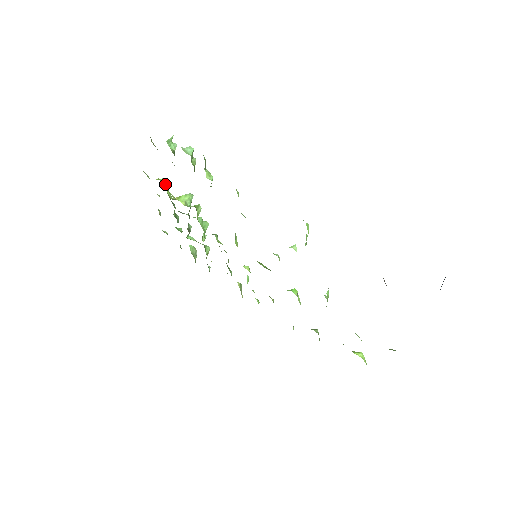
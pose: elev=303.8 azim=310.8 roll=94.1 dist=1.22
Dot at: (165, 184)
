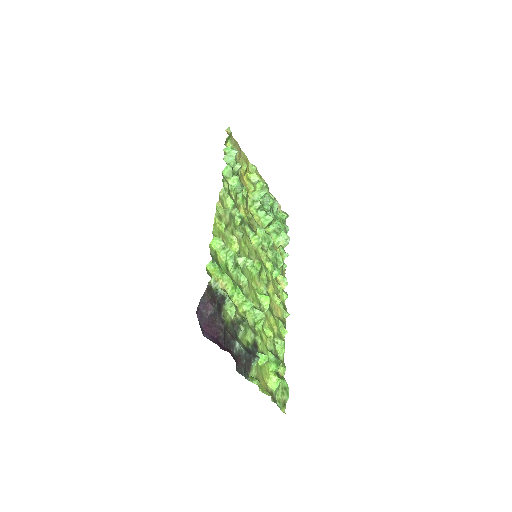
Dot at: (254, 178)
